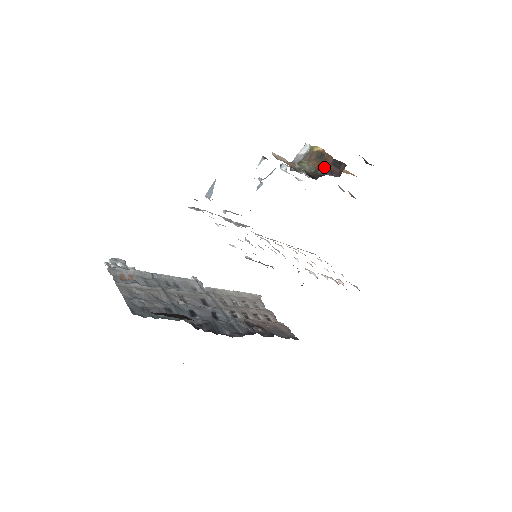
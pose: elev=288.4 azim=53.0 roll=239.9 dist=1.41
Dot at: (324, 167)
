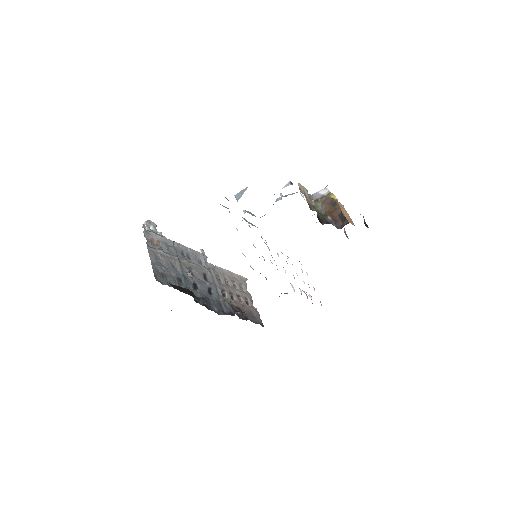
Dot at: (332, 215)
